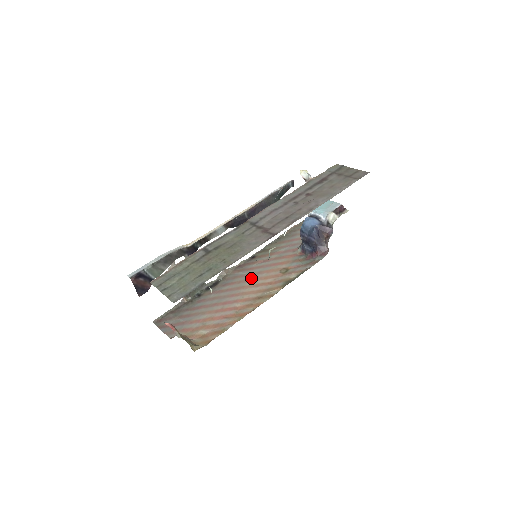
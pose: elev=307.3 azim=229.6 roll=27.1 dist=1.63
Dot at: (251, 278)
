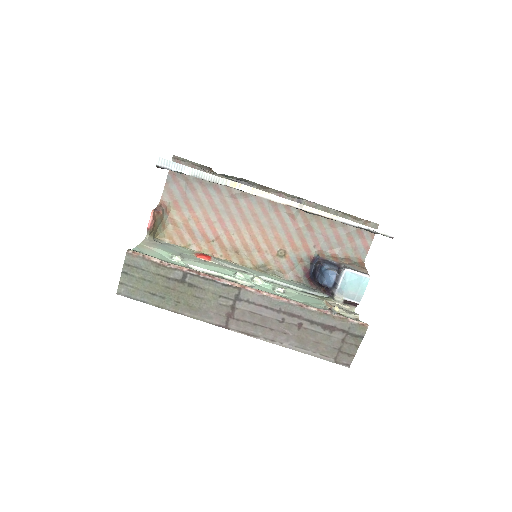
Dot at: (263, 225)
